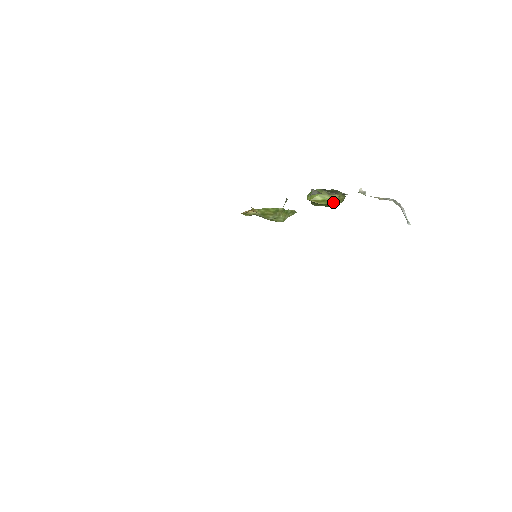
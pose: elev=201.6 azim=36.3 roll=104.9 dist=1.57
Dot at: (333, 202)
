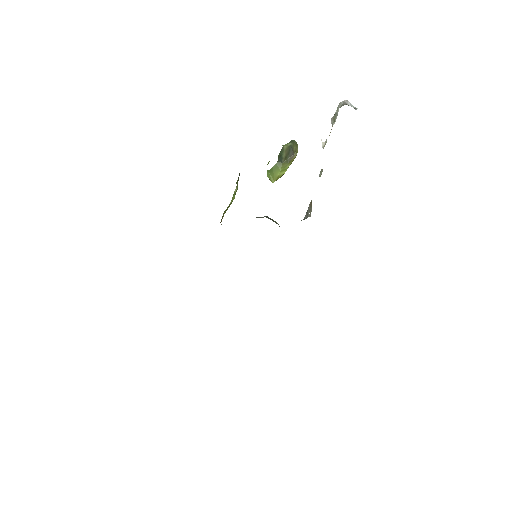
Dot at: occluded
